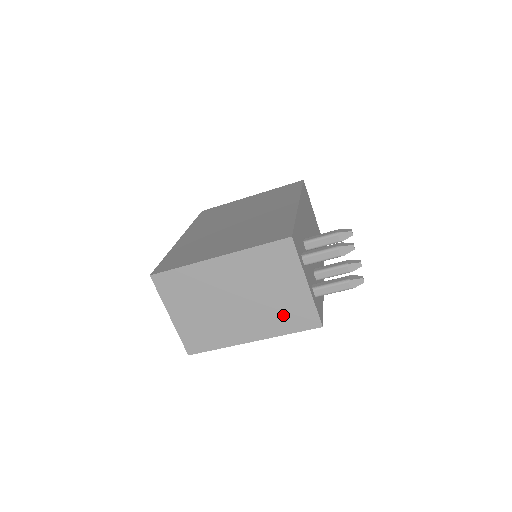
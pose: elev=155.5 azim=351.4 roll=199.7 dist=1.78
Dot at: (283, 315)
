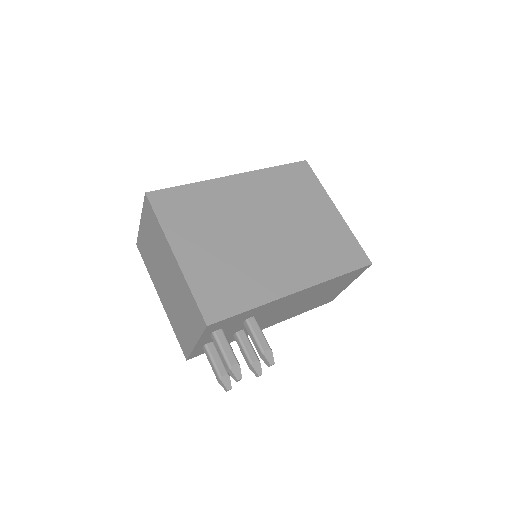
Dot at: (178, 324)
